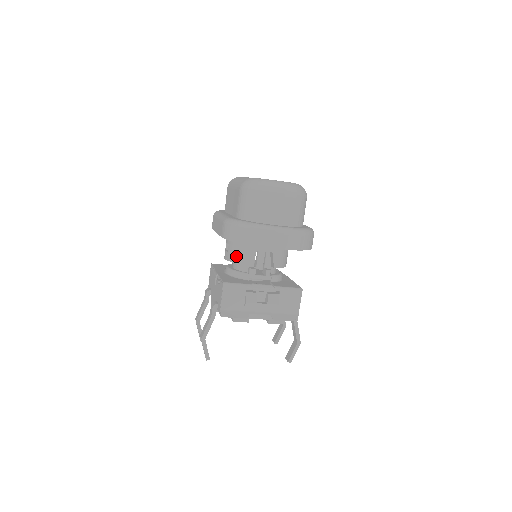
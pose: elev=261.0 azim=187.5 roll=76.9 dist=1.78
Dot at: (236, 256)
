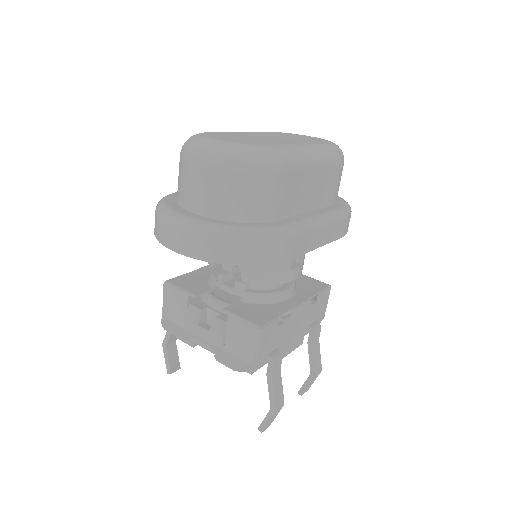
Dot at: occluded
